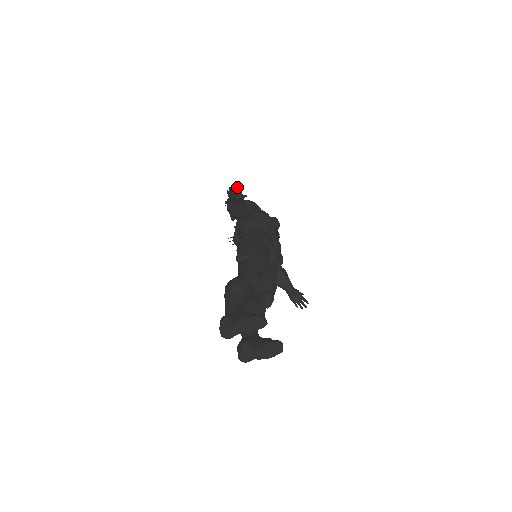
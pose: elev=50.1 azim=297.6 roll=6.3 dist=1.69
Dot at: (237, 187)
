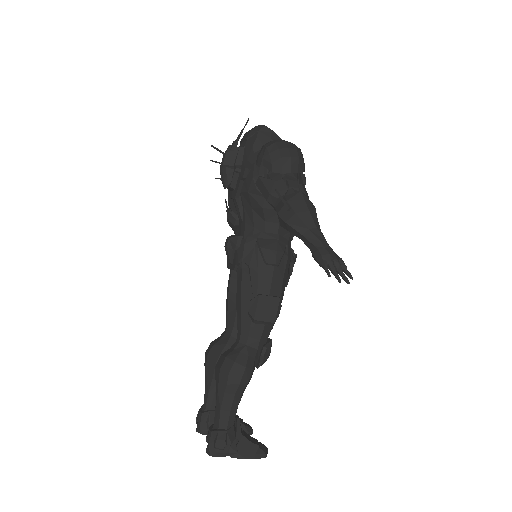
Dot at: (342, 261)
